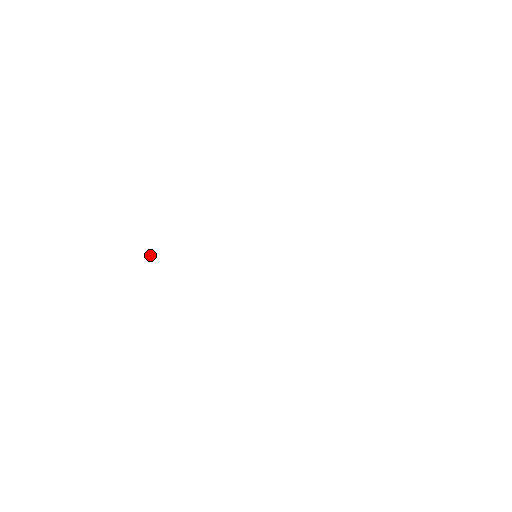
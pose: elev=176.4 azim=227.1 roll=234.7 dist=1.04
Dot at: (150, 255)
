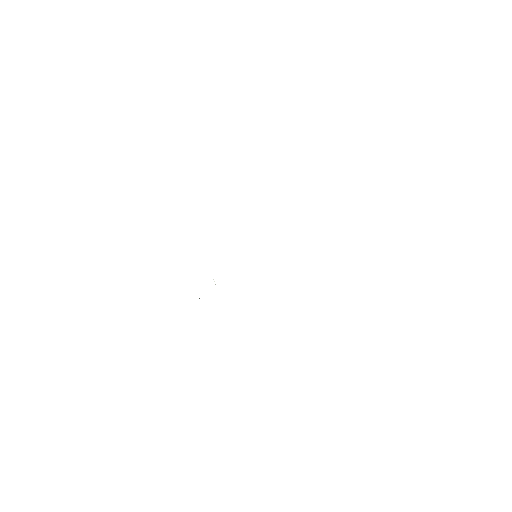
Dot at: occluded
